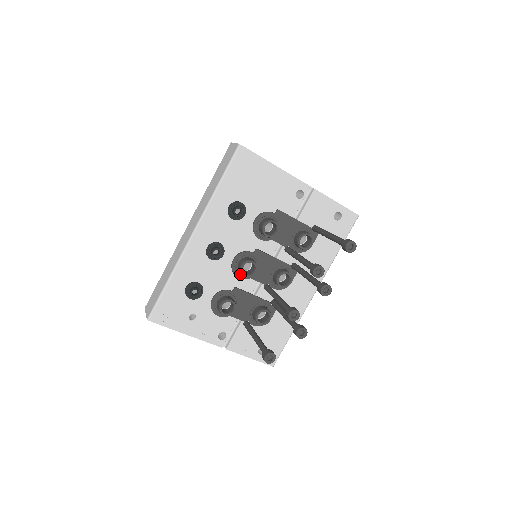
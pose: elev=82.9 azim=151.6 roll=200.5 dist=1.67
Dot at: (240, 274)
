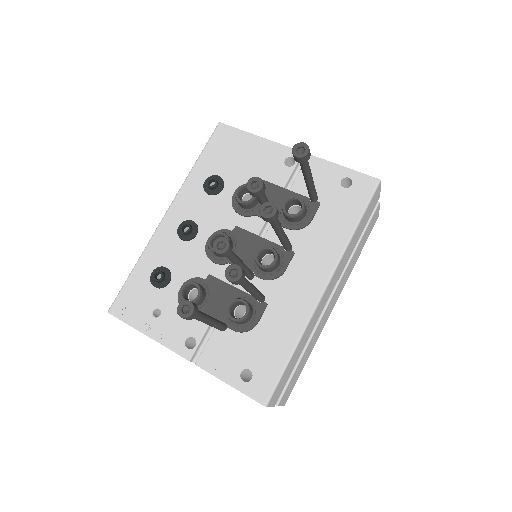
Dot at: (215, 257)
